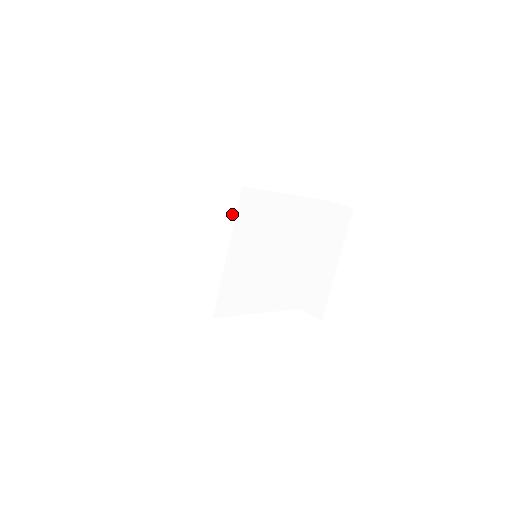
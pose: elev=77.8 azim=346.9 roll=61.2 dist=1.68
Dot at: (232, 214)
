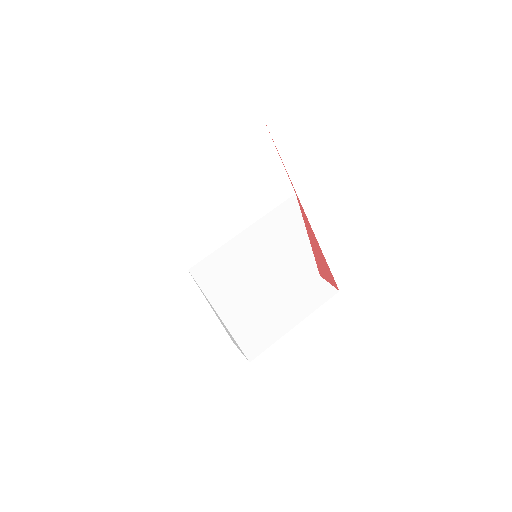
Dot at: (273, 205)
